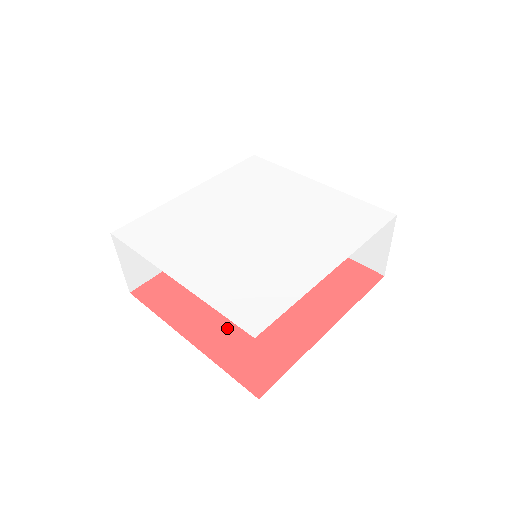
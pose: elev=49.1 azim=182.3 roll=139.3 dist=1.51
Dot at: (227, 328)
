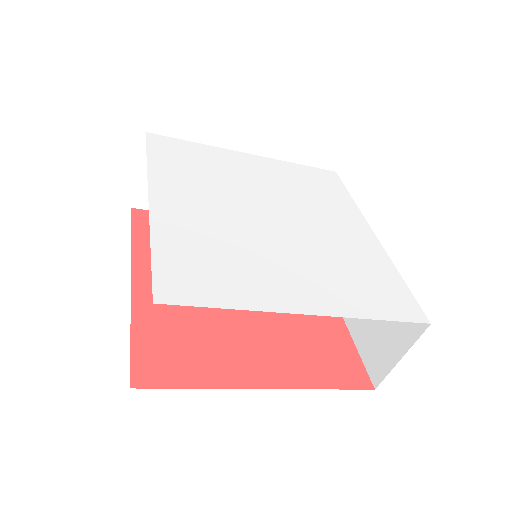
Dot at: (278, 350)
